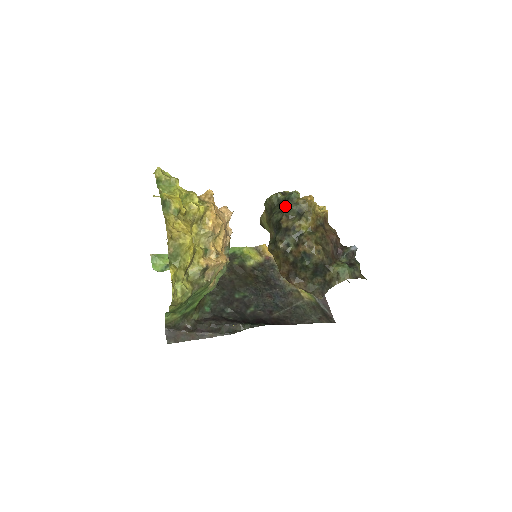
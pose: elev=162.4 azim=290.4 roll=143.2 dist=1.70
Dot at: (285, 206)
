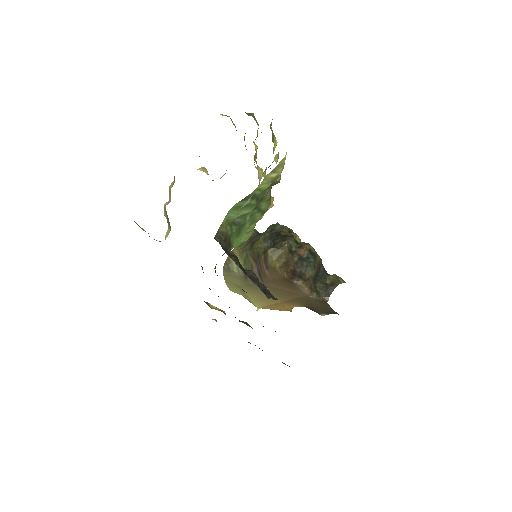
Dot at: (275, 226)
